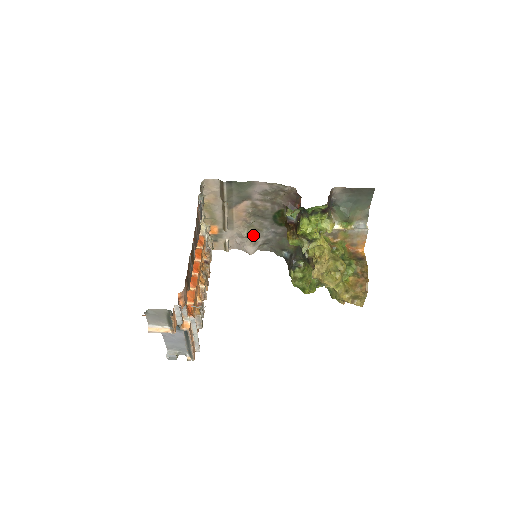
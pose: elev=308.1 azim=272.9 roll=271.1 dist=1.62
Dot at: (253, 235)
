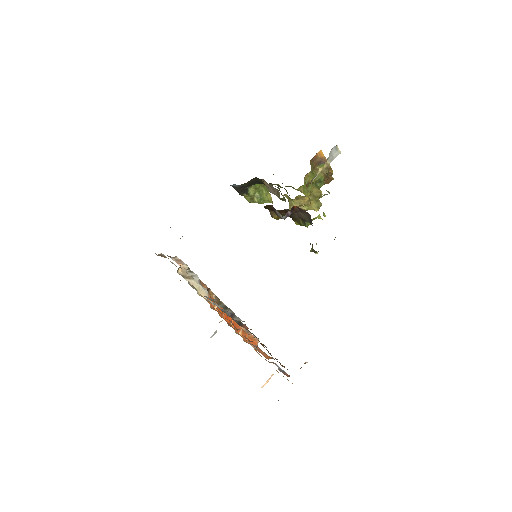
Dot at: occluded
